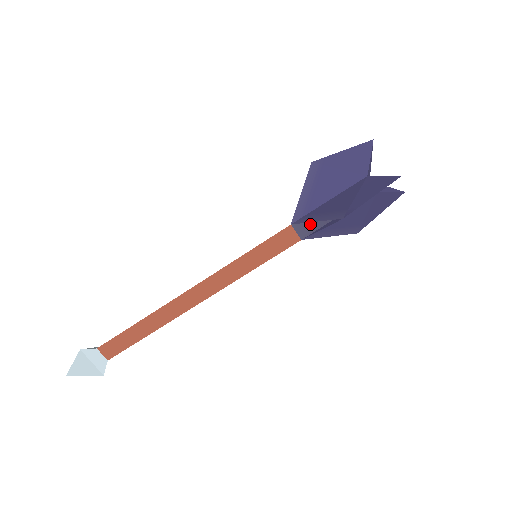
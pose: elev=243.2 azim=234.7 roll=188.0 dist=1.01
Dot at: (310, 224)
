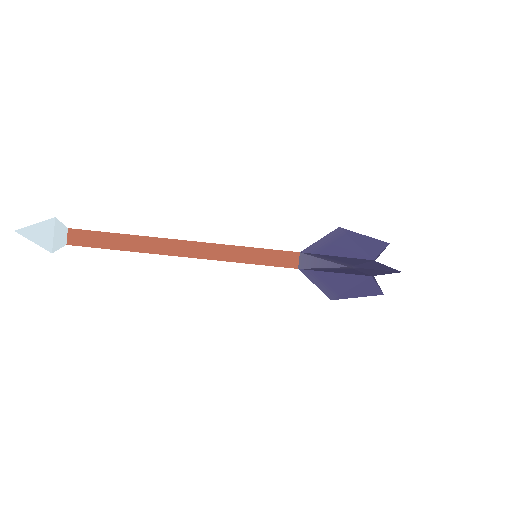
Dot at: (317, 259)
